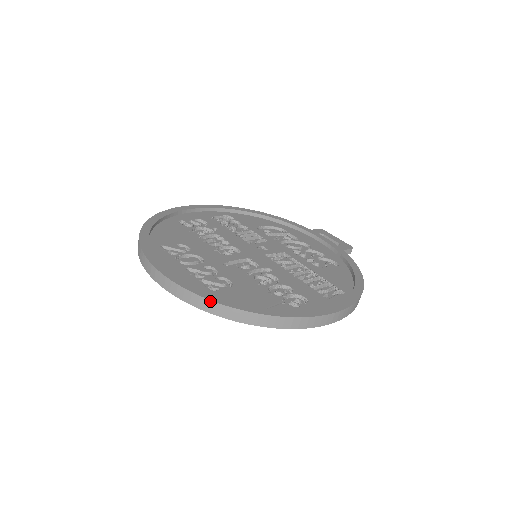
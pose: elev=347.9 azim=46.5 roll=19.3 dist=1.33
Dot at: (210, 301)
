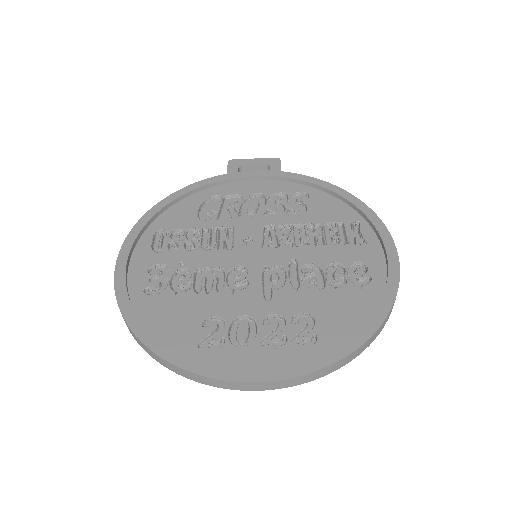
Dot at: (344, 359)
